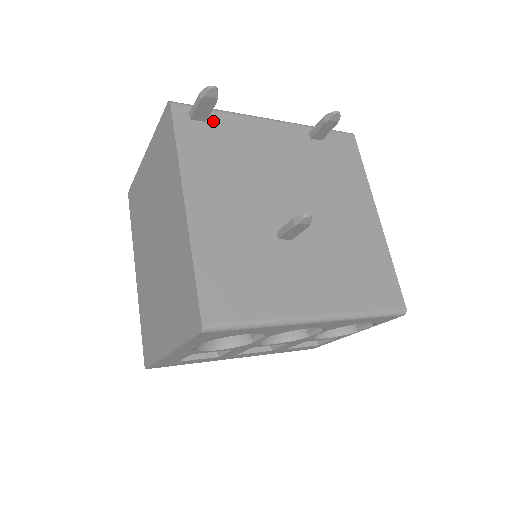
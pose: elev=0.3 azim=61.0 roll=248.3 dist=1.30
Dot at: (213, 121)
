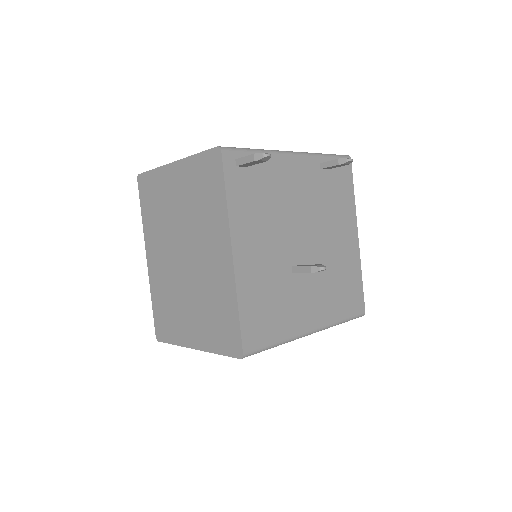
Dot at: (253, 165)
